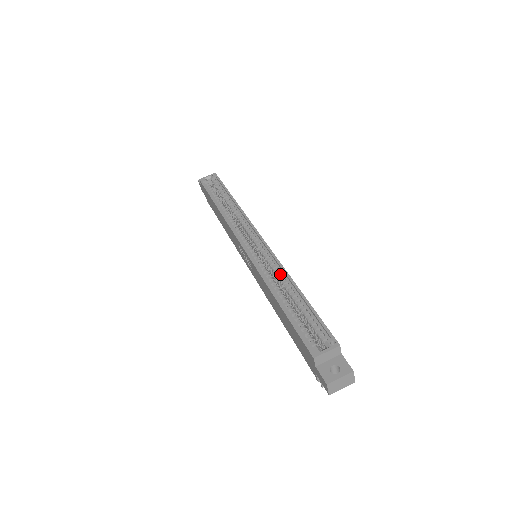
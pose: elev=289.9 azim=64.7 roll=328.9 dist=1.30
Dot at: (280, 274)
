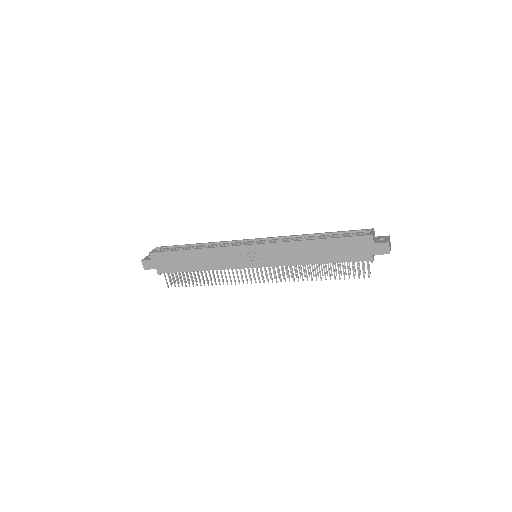
Dot at: (296, 238)
